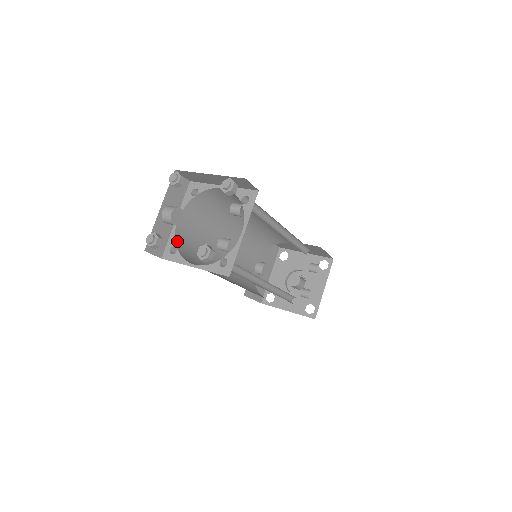
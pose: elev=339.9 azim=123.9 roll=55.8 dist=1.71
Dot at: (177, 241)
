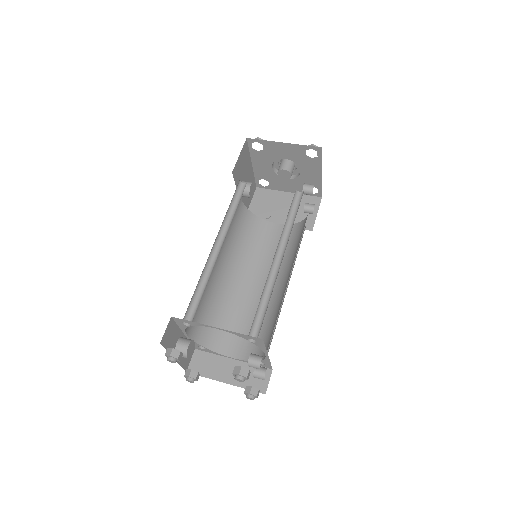
Dot at: (199, 341)
